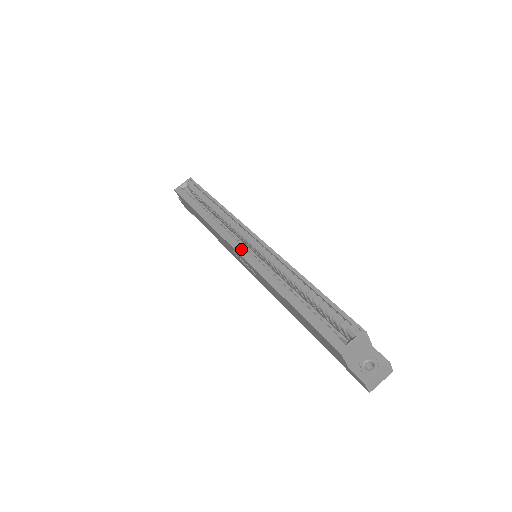
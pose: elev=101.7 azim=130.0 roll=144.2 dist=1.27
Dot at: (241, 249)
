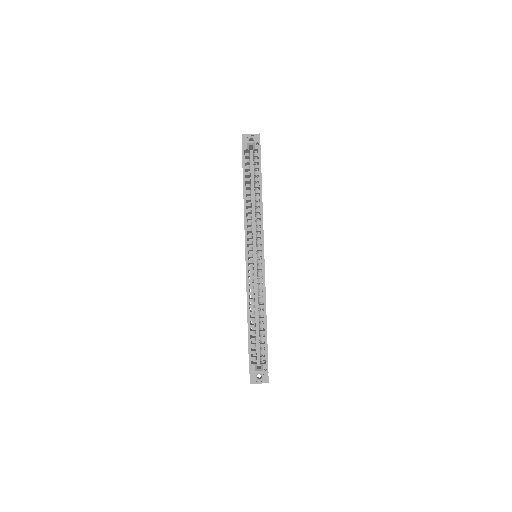
Dot at: (249, 254)
